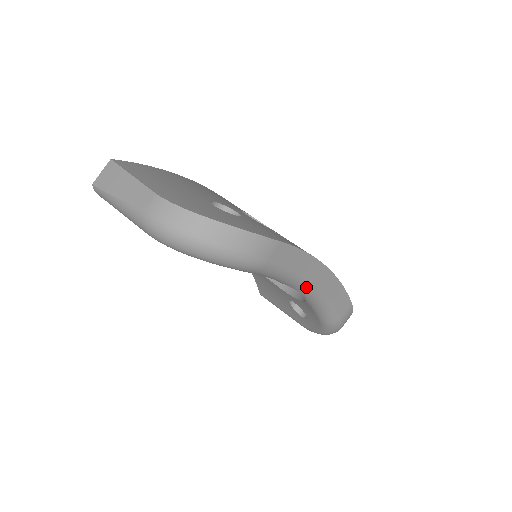
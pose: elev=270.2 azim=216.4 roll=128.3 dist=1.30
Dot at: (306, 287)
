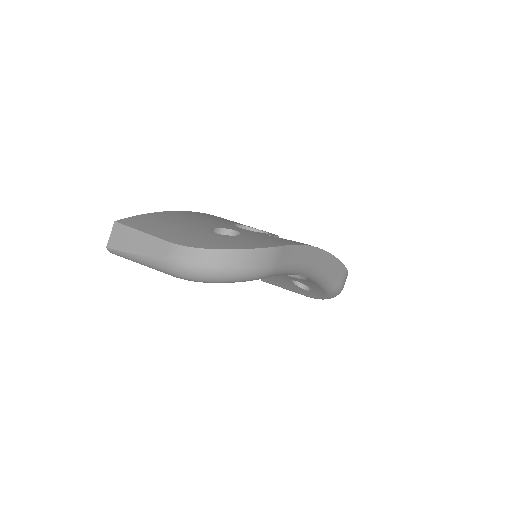
Dot at: (309, 271)
